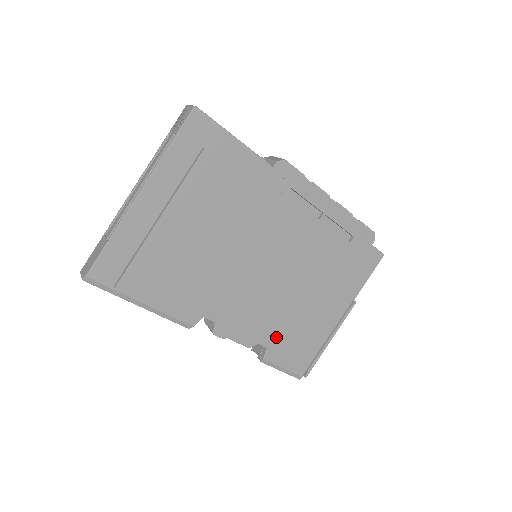
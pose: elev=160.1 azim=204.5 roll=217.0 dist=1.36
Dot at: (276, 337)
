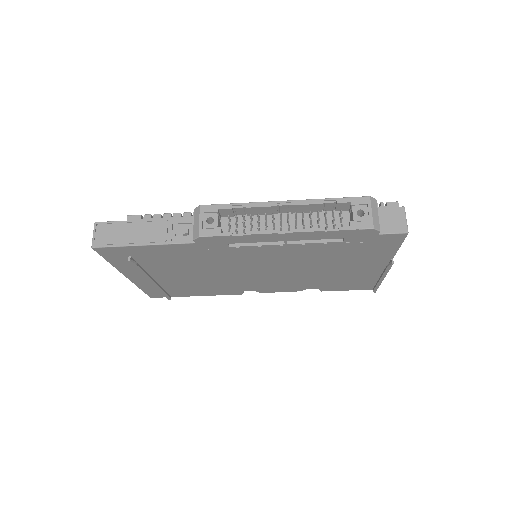
Dot at: (320, 285)
